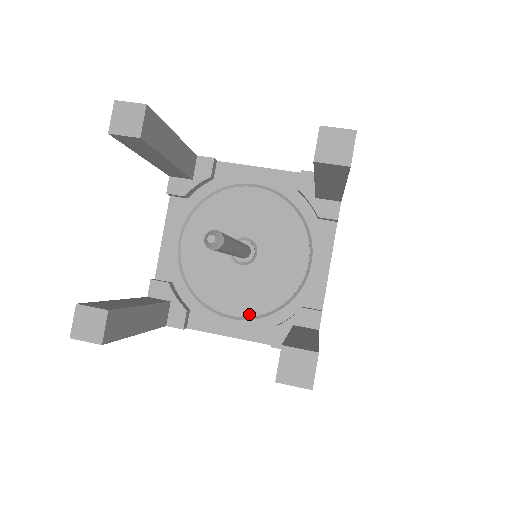
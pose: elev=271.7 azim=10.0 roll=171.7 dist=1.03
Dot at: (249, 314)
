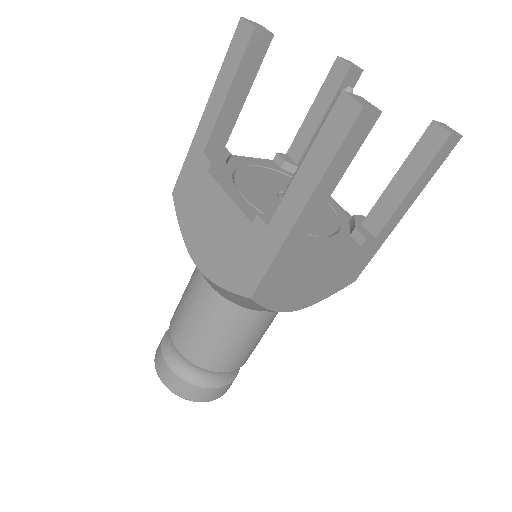
Dot at: (331, 232)
